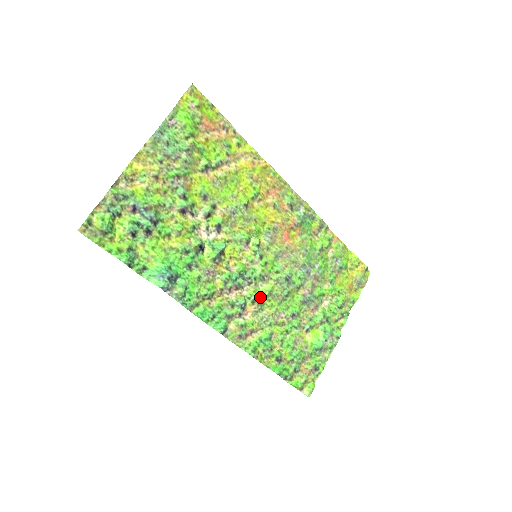
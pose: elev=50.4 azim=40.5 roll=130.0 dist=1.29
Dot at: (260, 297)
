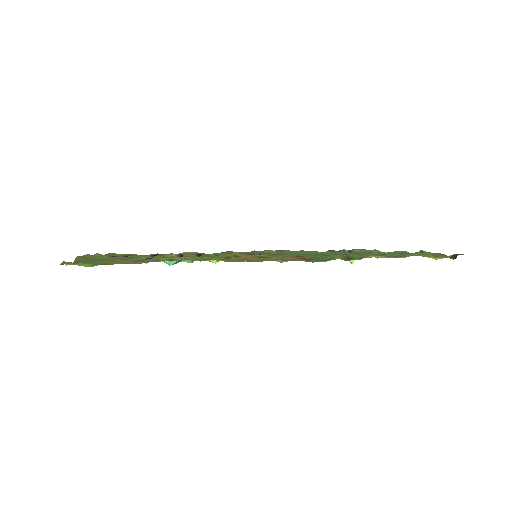
Dot at: occluded
